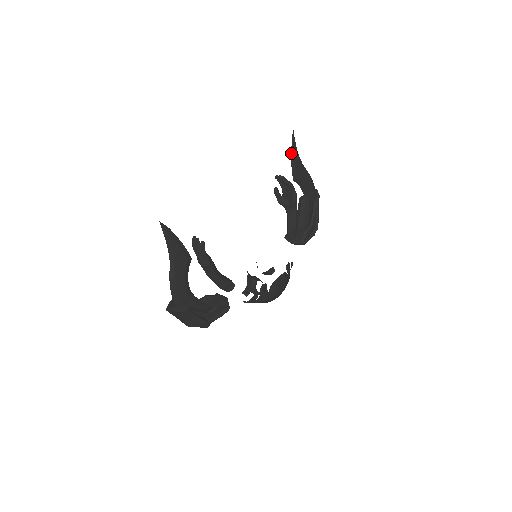
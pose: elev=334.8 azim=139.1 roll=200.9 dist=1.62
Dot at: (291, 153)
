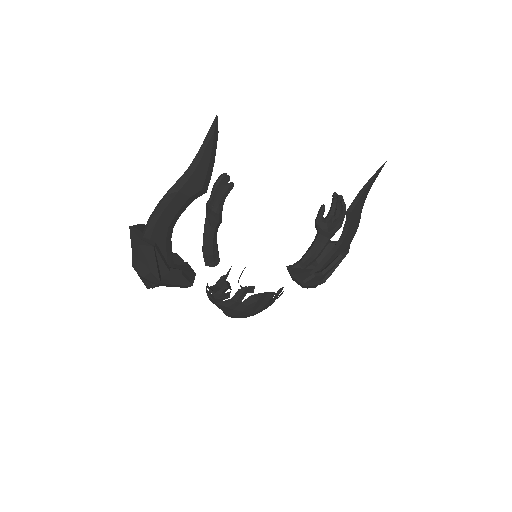
Dot at: (367, 182)
